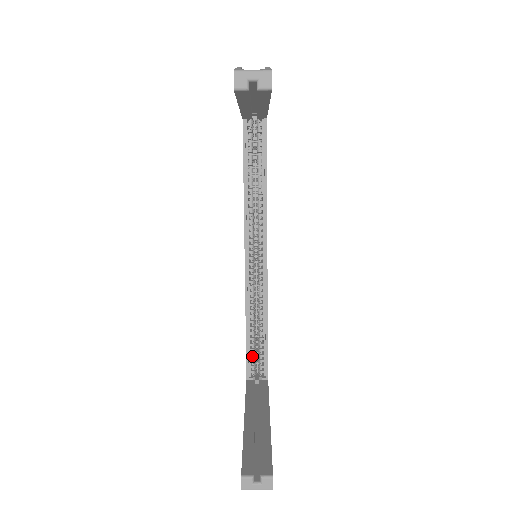
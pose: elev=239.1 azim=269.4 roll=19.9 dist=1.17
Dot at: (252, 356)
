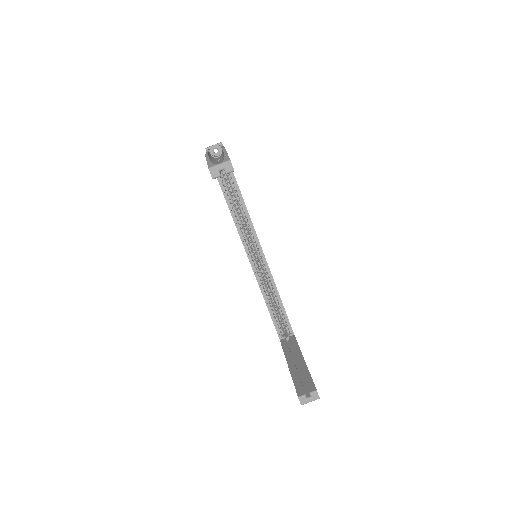
Dot at: (278, 323)
